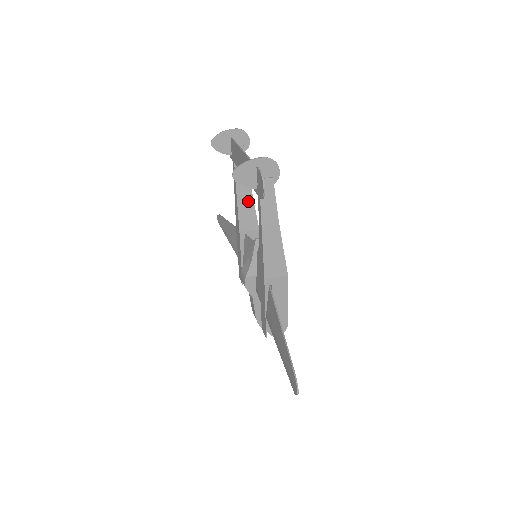
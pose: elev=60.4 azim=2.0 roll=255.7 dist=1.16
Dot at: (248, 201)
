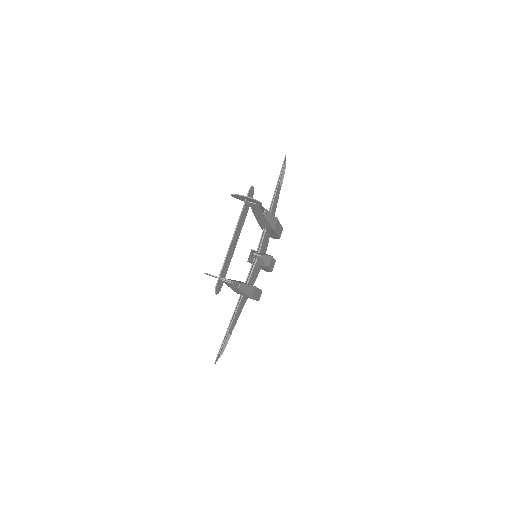
Dot at: (264, 220)
